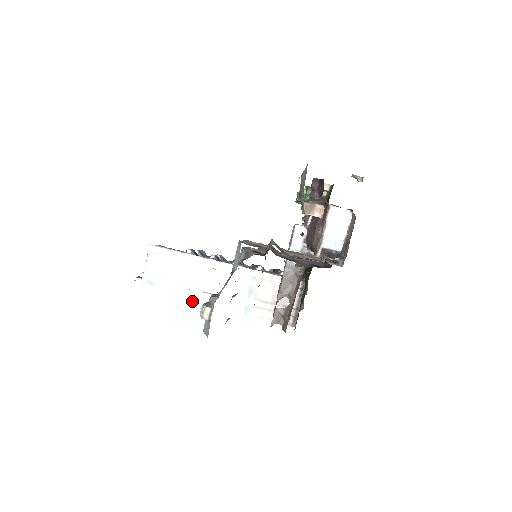
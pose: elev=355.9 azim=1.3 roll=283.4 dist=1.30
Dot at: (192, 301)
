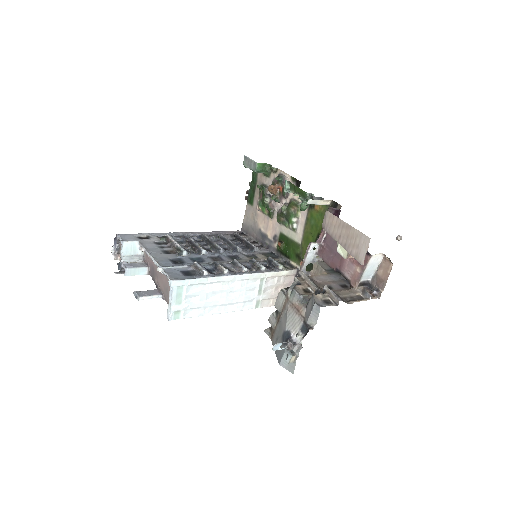
Dot at: occluded
